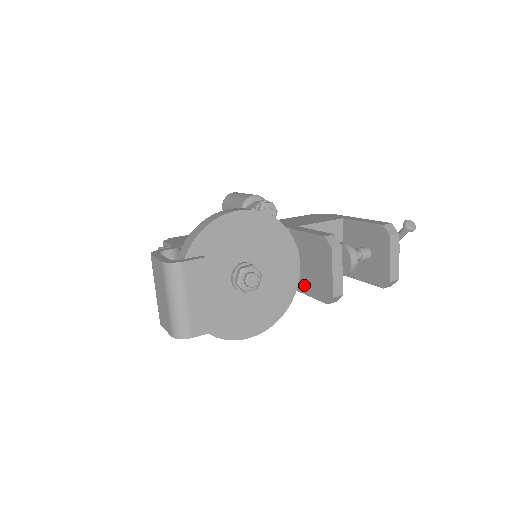
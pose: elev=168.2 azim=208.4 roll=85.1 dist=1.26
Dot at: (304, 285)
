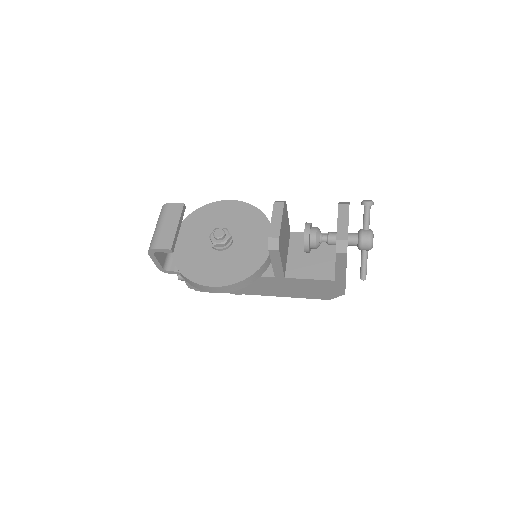
Dot at: occluded
